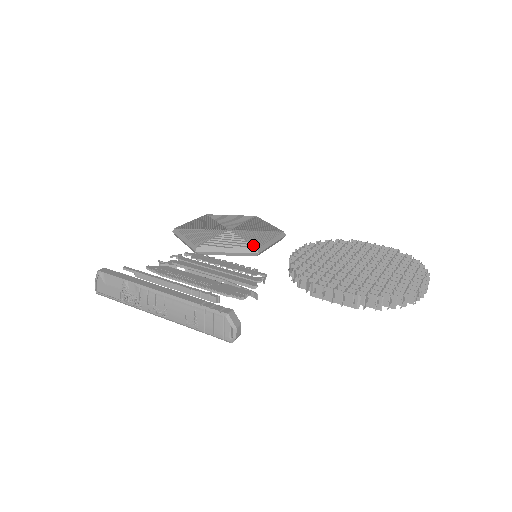
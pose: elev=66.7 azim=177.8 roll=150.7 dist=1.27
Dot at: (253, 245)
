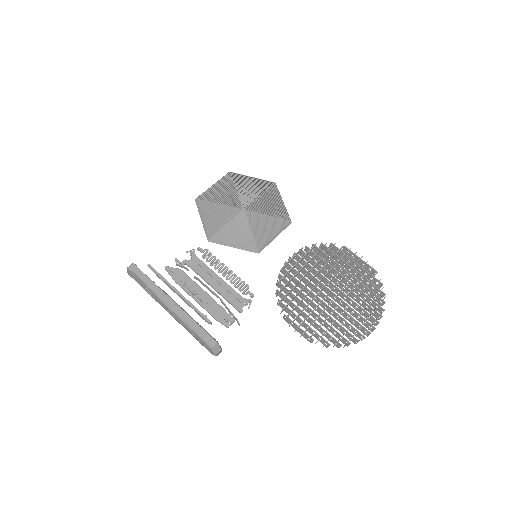
Dot at: (257, 243)
